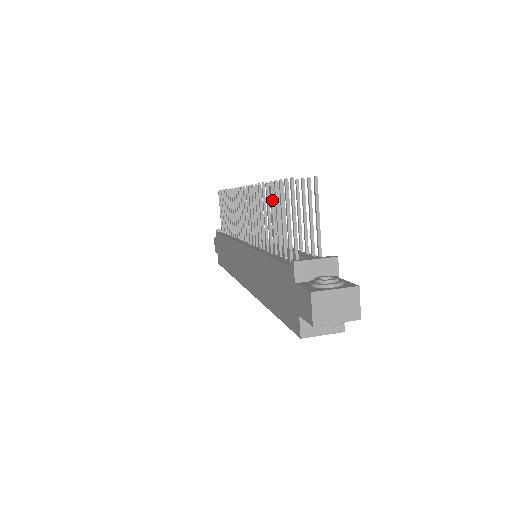
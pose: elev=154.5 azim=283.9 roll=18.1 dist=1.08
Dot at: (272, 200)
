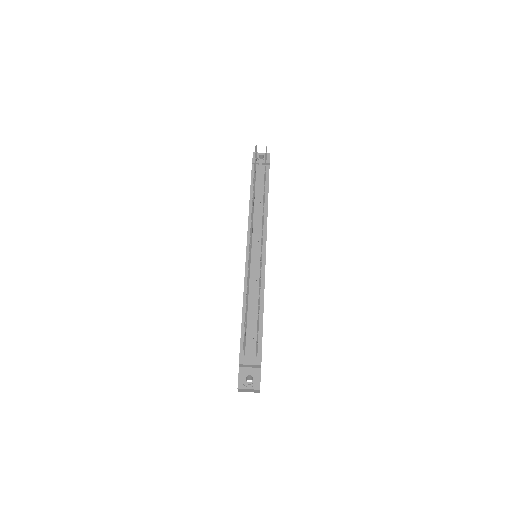
Dot at: (246, 309)
